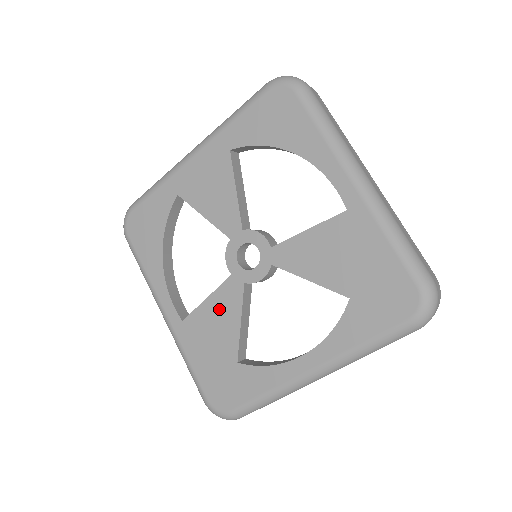
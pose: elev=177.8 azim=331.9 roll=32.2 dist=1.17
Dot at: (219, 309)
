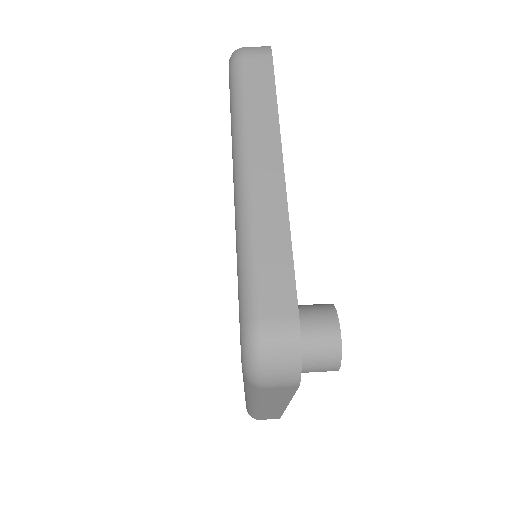
Dot at: occluded
